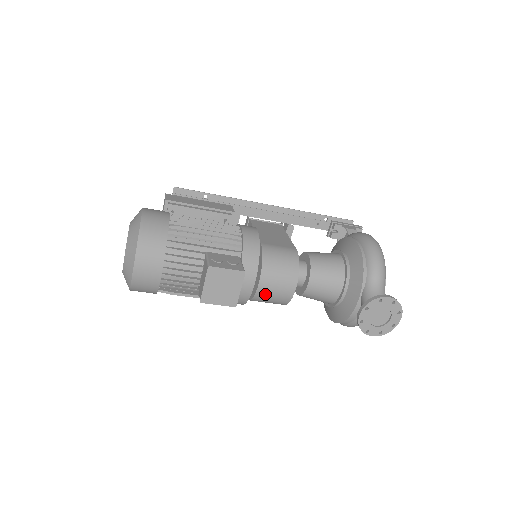
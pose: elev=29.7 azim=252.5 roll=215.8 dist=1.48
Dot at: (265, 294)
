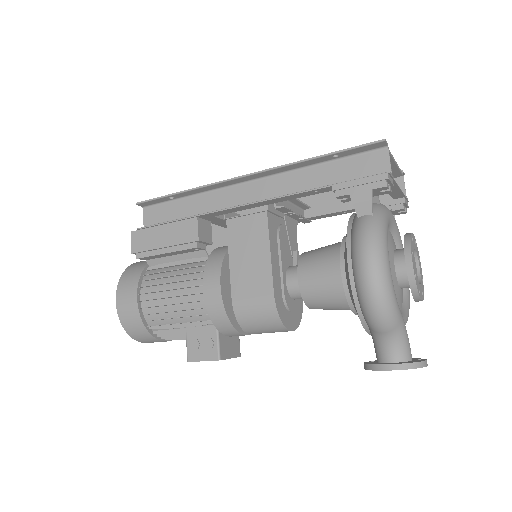
Dot at: occluded
